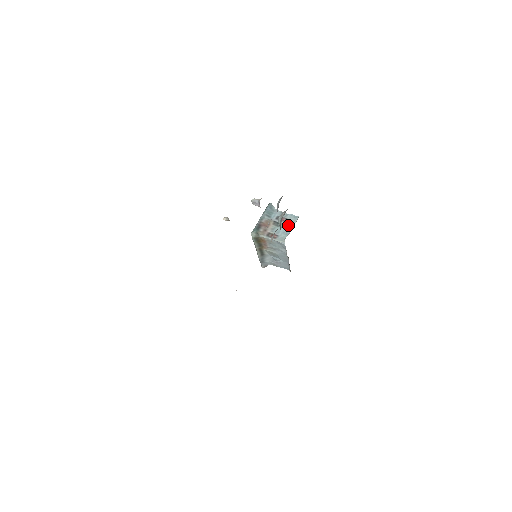
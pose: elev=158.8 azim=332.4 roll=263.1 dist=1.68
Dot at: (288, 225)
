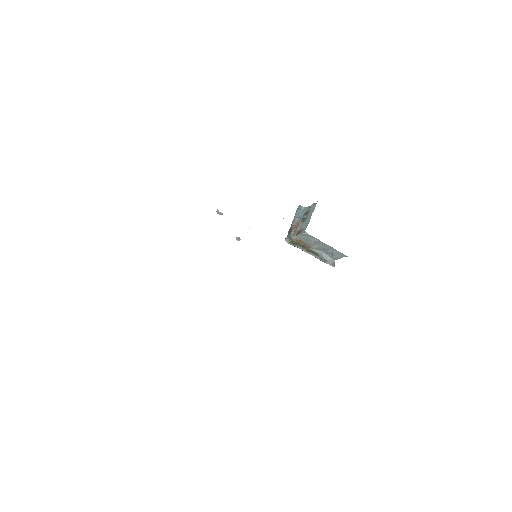
Dot at: (310, 215)
